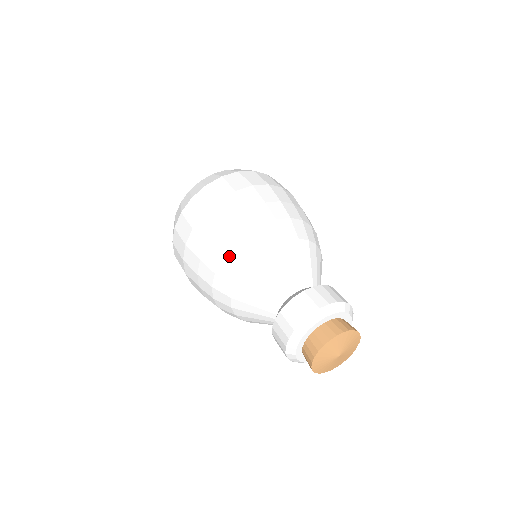
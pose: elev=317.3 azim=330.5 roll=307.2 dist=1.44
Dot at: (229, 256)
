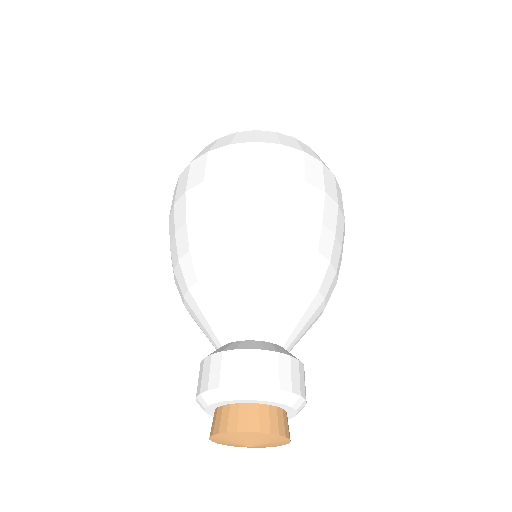
Dot at: occluded
